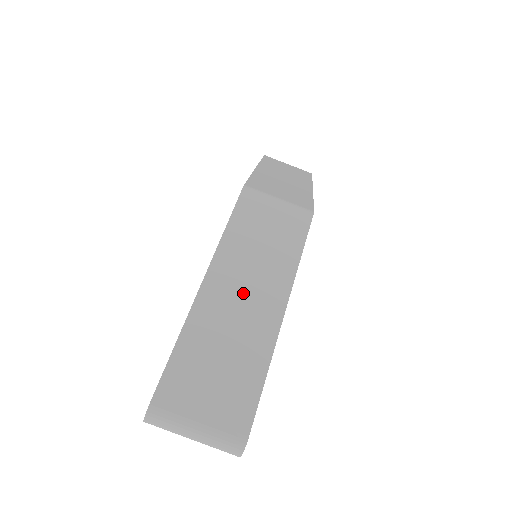
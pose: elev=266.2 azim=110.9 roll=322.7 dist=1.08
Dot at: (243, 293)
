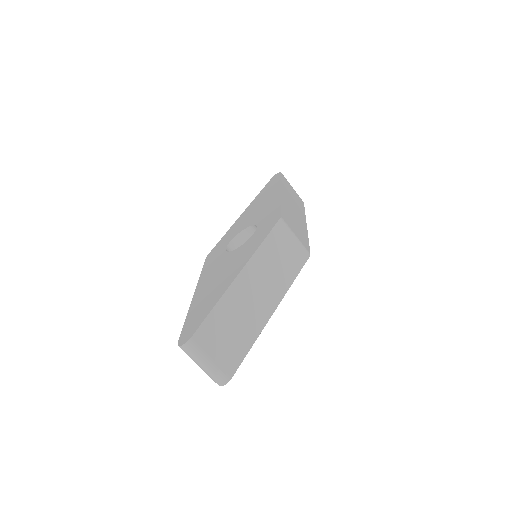
Dot at: (256, 292)
